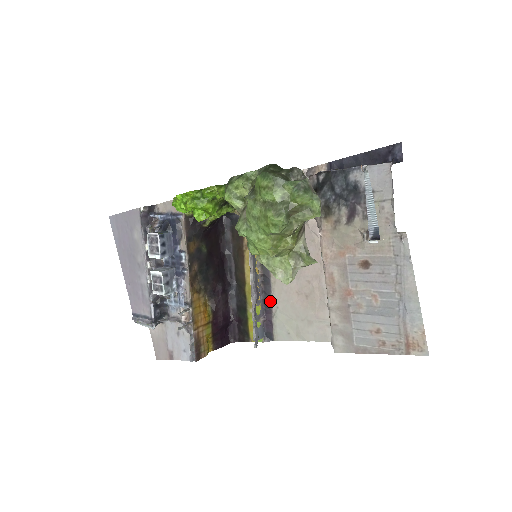
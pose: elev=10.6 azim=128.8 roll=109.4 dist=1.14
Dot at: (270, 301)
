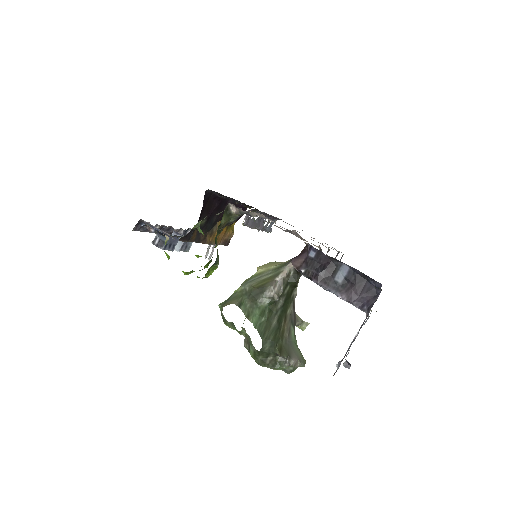
Dot at: (274, 217)
